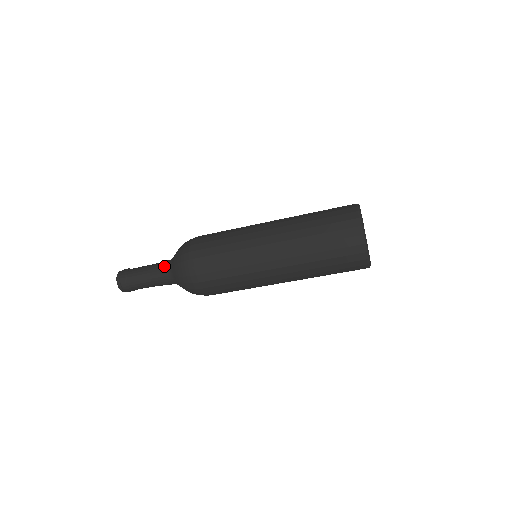
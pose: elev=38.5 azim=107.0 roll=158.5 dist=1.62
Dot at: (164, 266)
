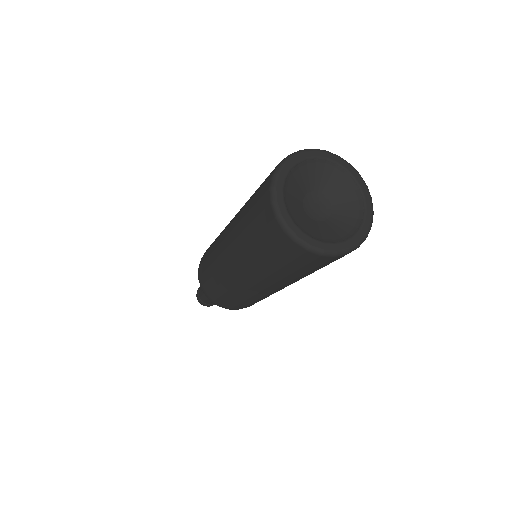
Dot at: occluded
